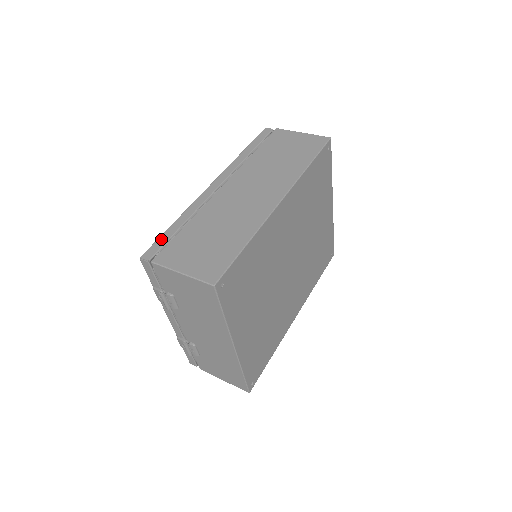
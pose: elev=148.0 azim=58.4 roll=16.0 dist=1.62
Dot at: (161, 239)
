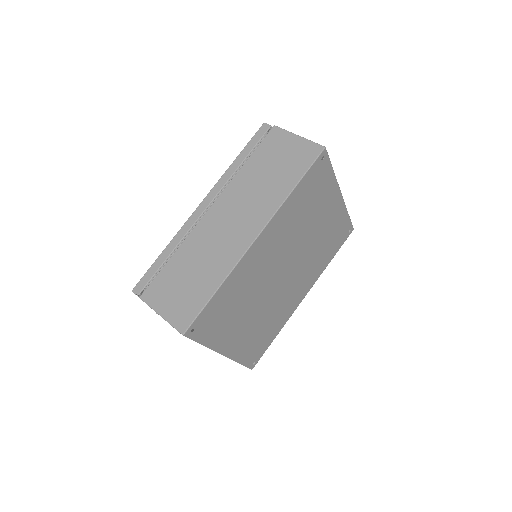
Dot at: (150, 271)
